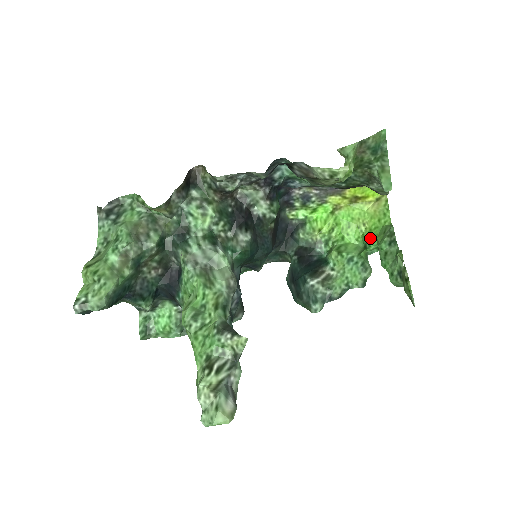
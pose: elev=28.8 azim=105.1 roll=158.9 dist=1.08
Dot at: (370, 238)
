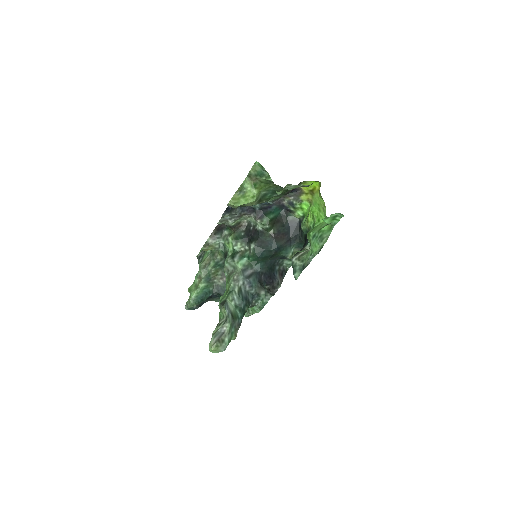
Dot at: occluded
